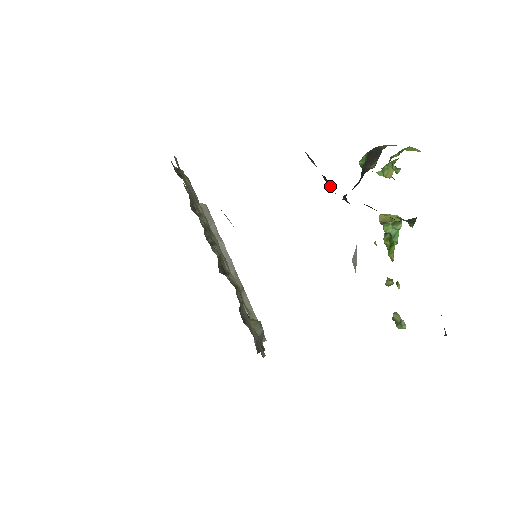
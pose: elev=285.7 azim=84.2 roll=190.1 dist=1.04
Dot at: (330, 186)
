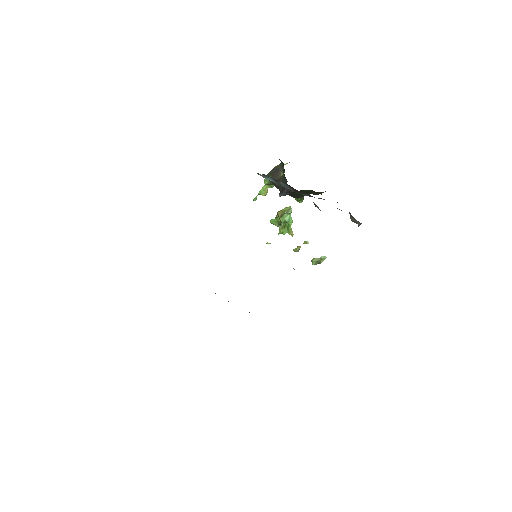
Dot at: (282, 185)
